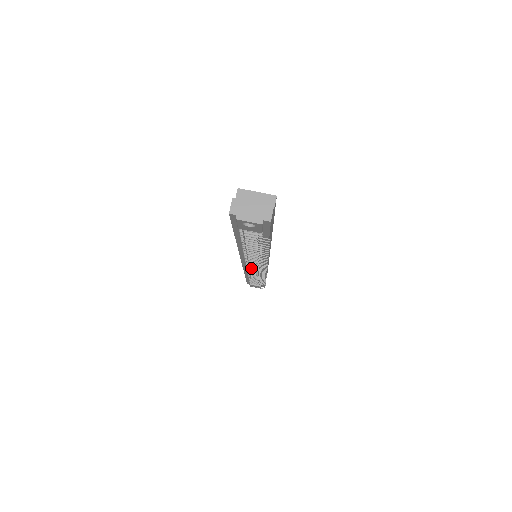
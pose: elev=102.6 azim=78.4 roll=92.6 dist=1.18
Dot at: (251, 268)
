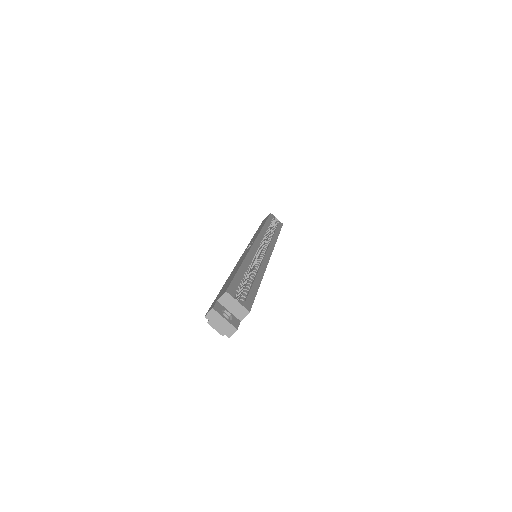
Dot at: occluded
